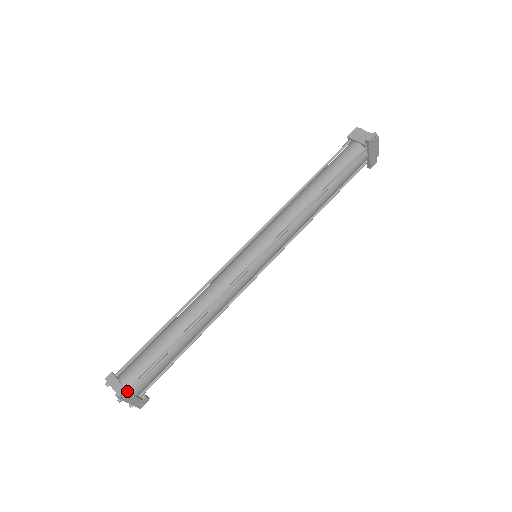
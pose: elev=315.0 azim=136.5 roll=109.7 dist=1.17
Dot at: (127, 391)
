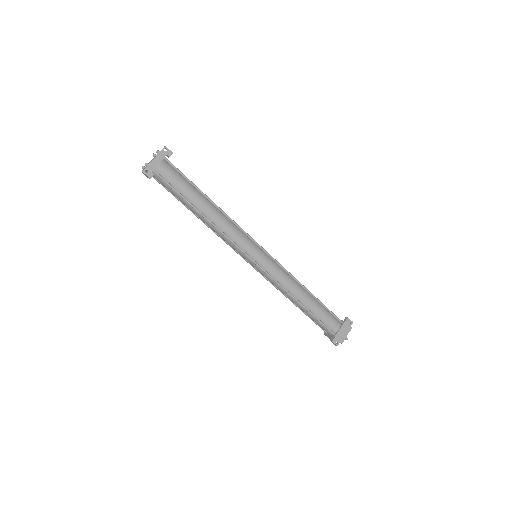
Dot at: (169, 153)
